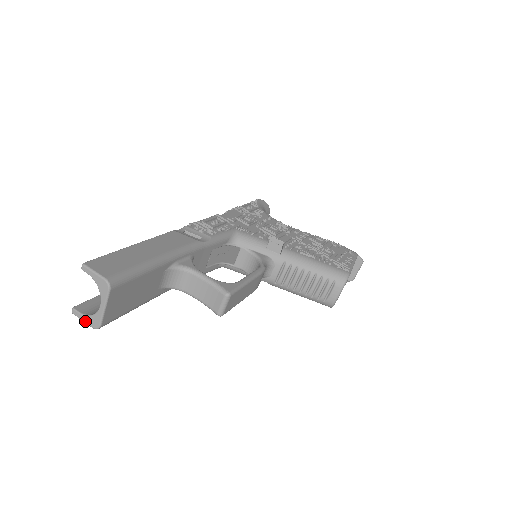
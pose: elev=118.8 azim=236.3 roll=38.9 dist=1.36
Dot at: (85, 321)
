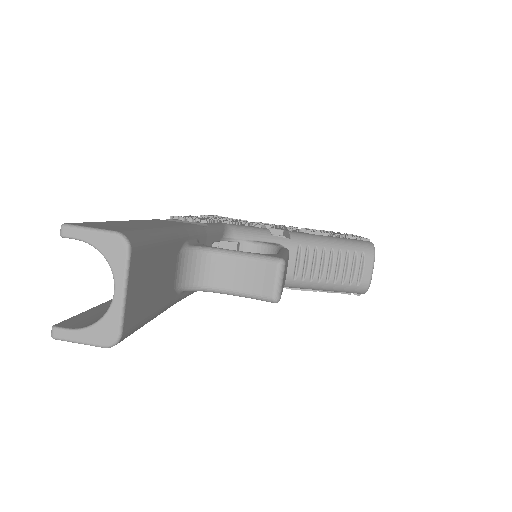
Dot at: (85, 340)
